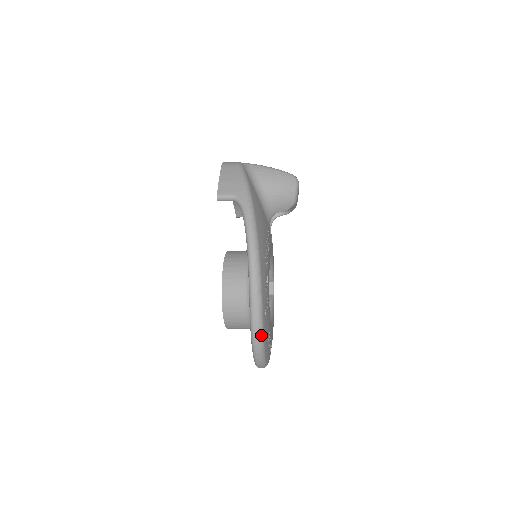
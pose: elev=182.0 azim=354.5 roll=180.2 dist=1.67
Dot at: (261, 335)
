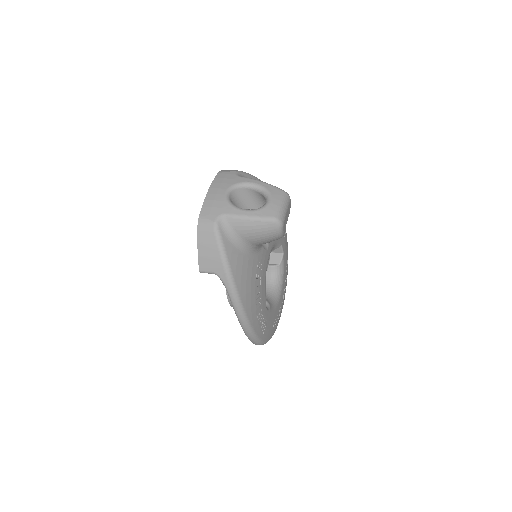
Dot at: (263, 344)
